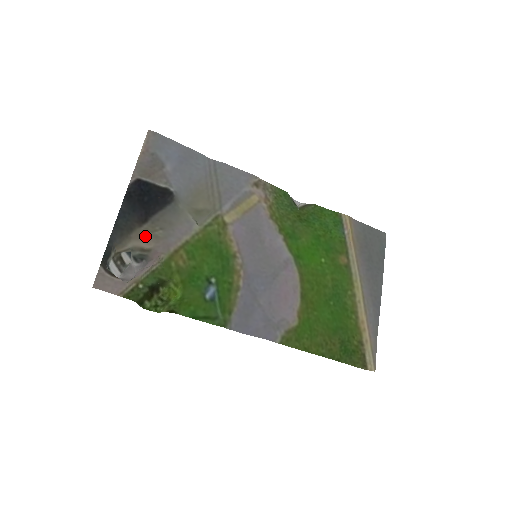
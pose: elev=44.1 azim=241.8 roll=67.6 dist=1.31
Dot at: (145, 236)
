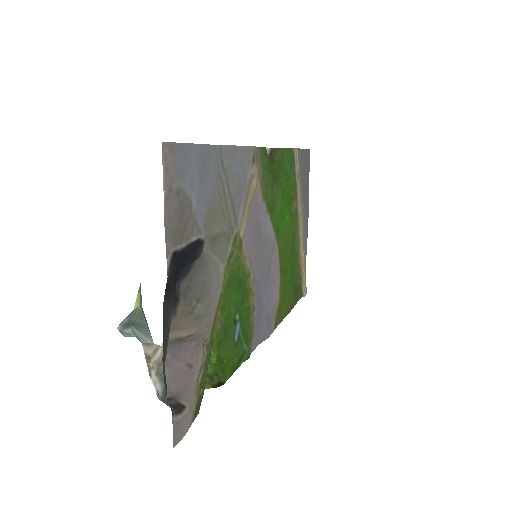
Dot at: (184, 324)
